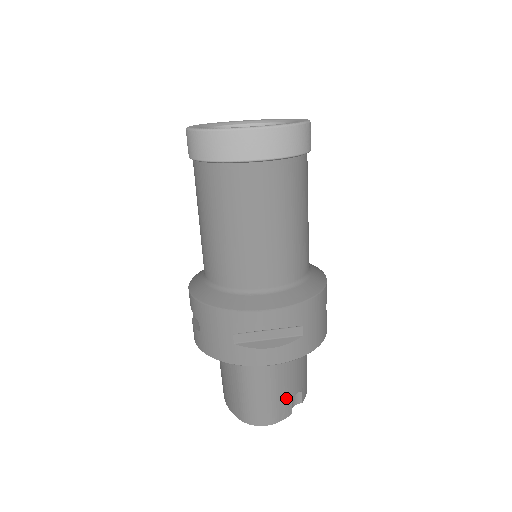
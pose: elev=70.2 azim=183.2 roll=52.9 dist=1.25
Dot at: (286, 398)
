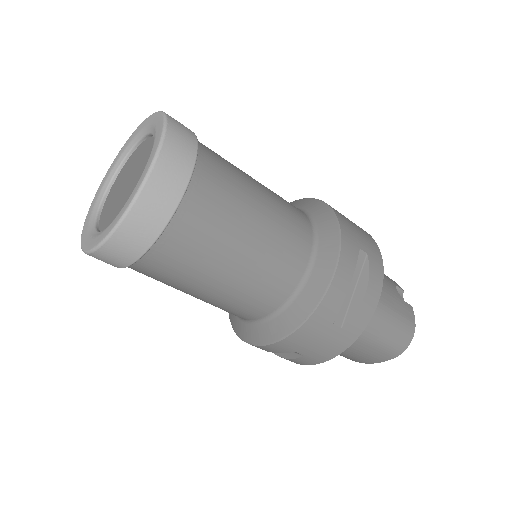
Dot at: (399, 304)
